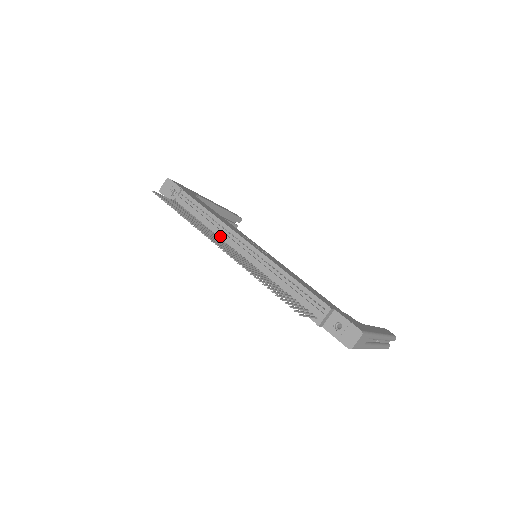
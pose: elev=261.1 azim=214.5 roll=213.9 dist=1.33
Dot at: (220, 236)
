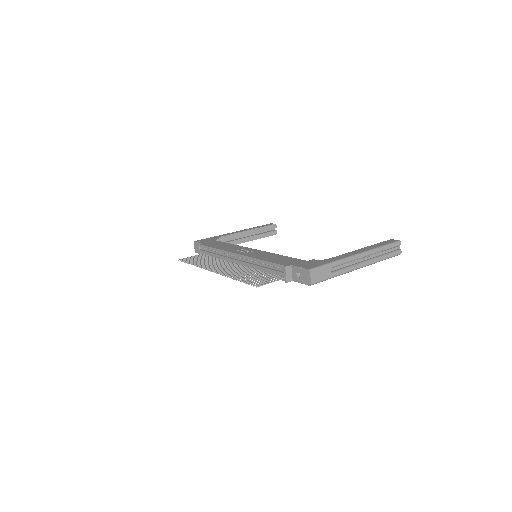
Dot at: (226, 260)
